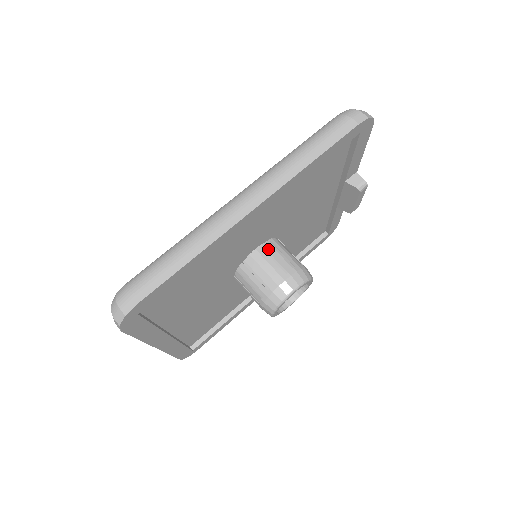
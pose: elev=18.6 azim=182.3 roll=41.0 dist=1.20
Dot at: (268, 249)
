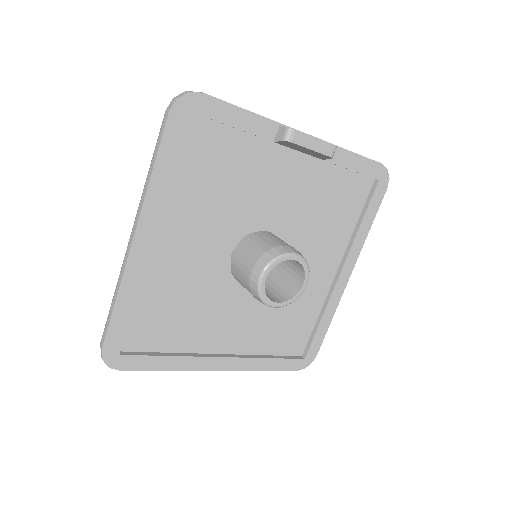
Dot at: (240, 248)
